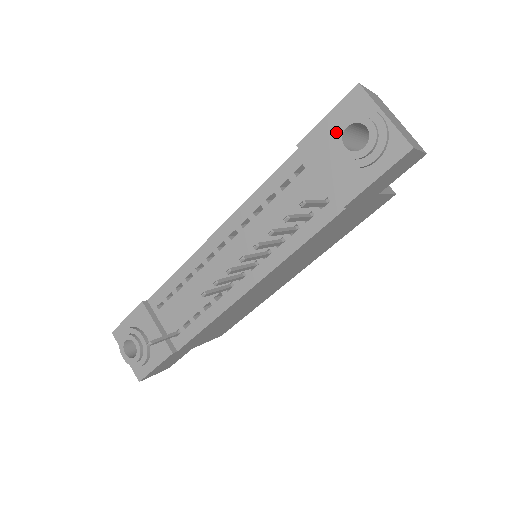
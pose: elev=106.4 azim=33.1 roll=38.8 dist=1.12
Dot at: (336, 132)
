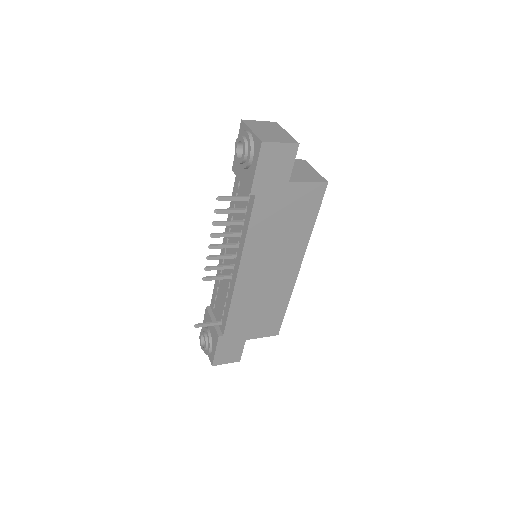
Dot at: occluded
